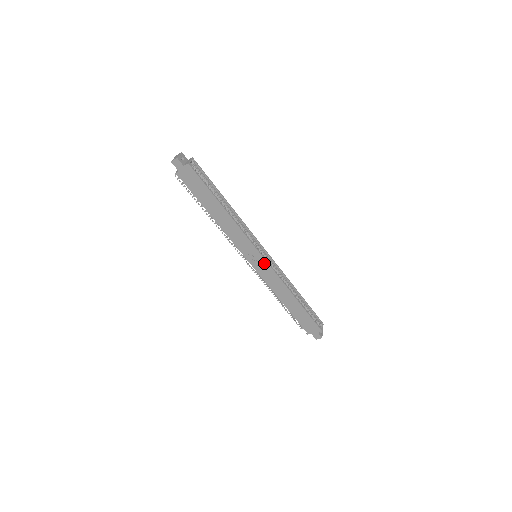
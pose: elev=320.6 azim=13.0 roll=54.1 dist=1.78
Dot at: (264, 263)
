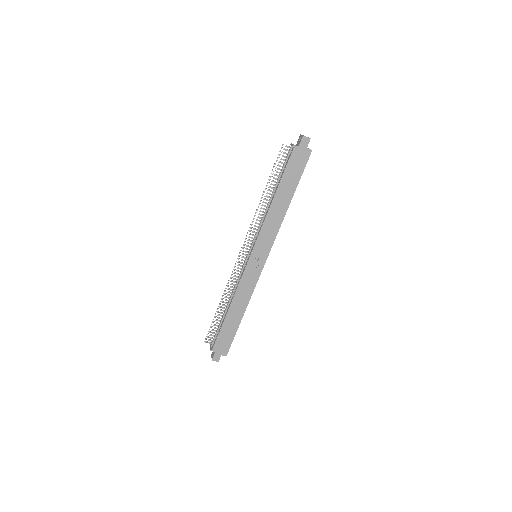
Dot at: (260, 267)
